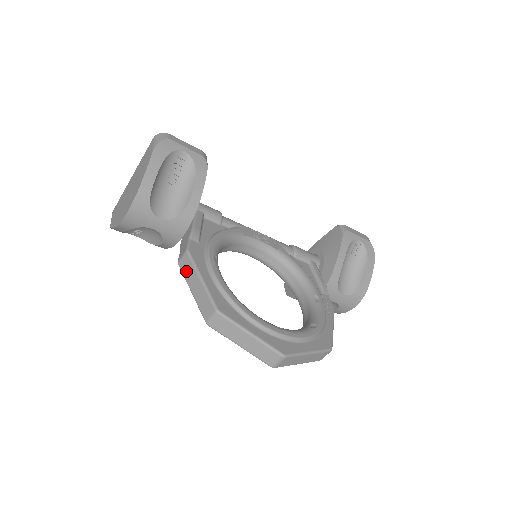
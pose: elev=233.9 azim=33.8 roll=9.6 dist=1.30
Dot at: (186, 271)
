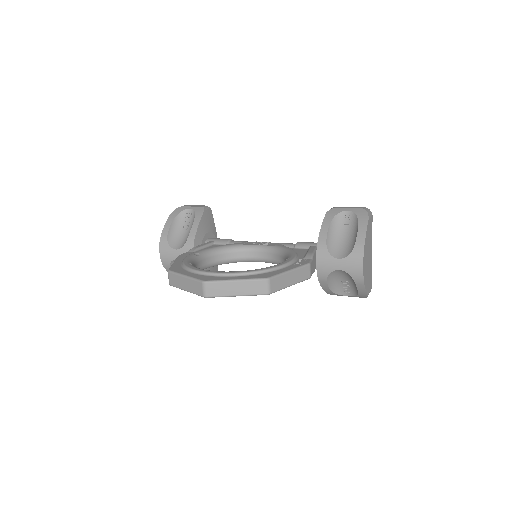
Dot at: occluded
